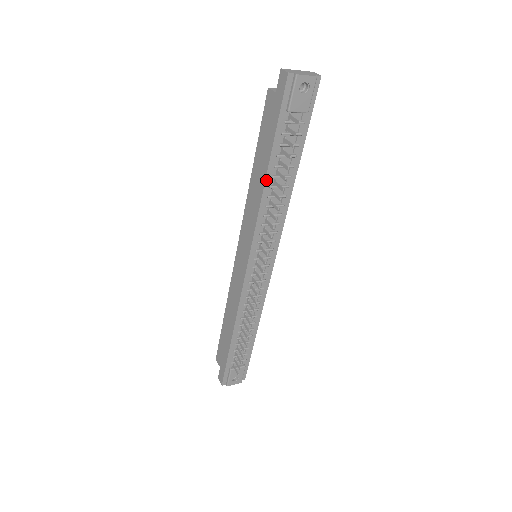
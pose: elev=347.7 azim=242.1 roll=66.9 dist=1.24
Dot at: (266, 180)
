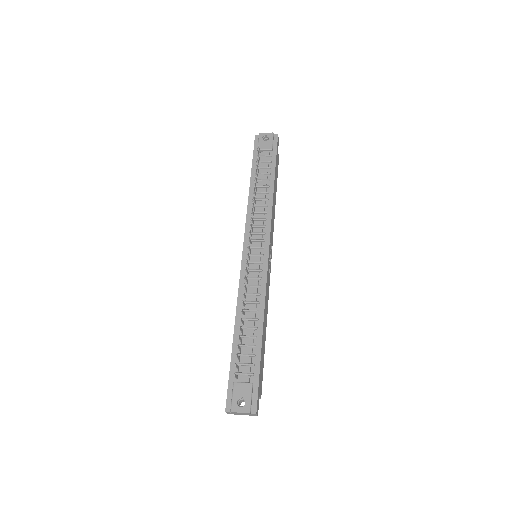
Dot at: (250, 189)
